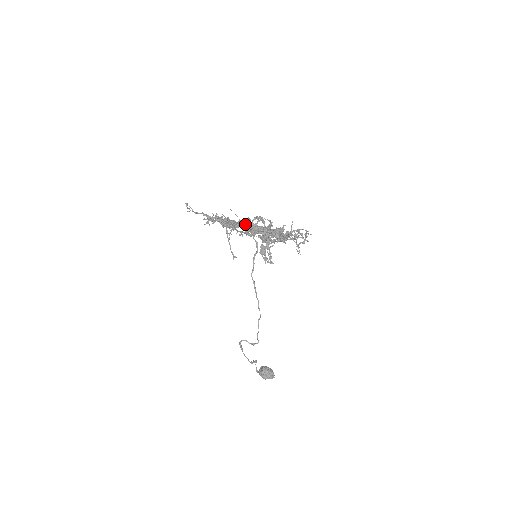
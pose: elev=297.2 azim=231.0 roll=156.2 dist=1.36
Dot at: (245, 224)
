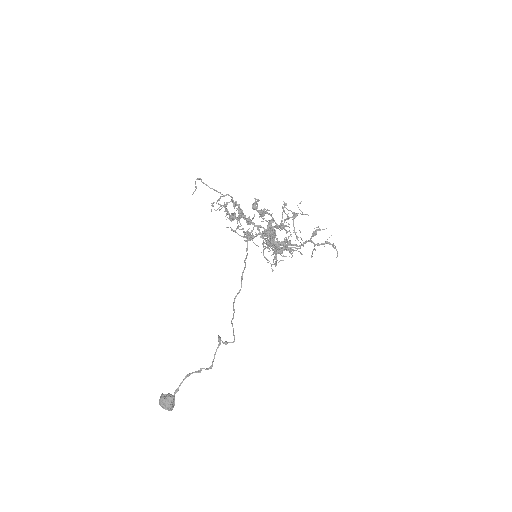
Dot at: (269, 223)
